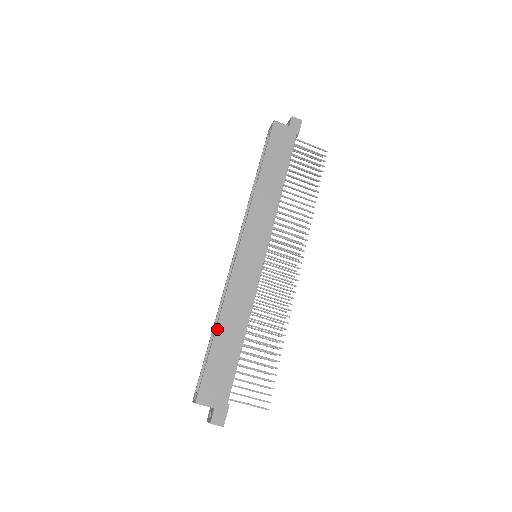
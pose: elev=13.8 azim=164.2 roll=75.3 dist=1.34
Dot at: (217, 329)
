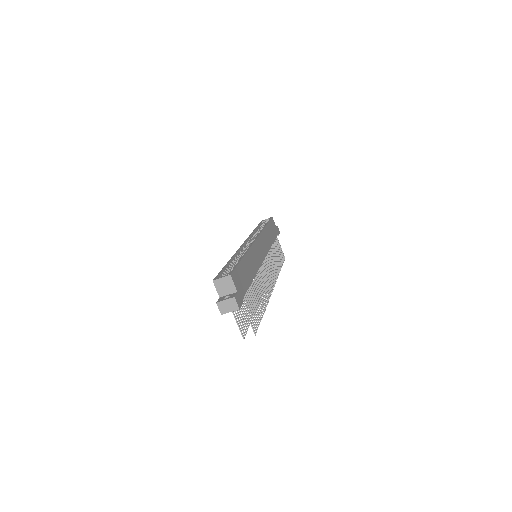
Dot at: (245, 257)
